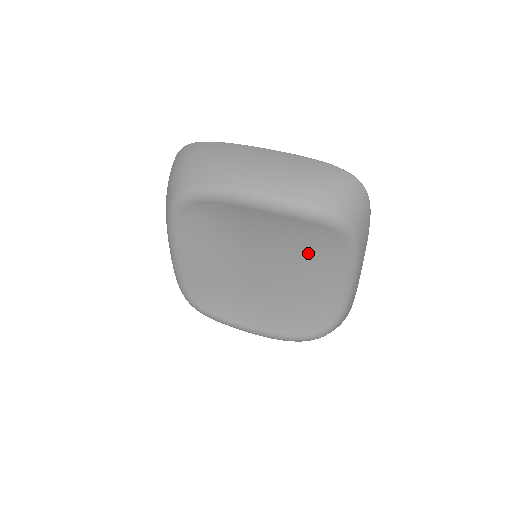
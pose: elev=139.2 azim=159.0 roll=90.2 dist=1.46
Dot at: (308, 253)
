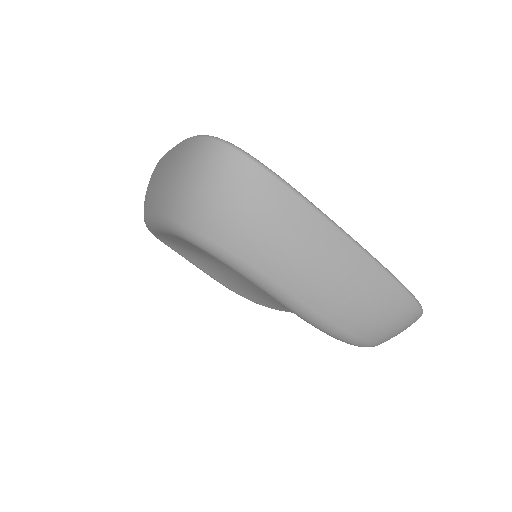
Dot at: occluded
